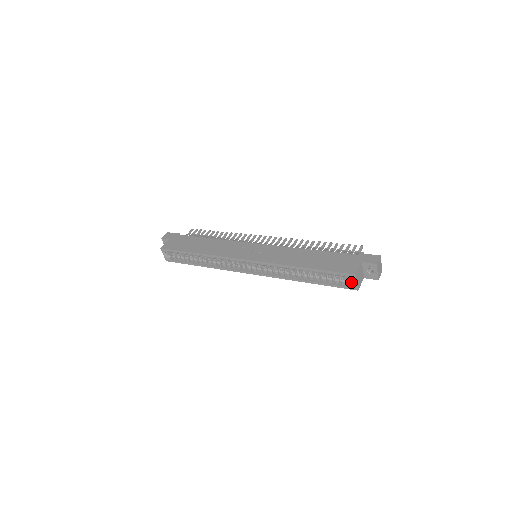
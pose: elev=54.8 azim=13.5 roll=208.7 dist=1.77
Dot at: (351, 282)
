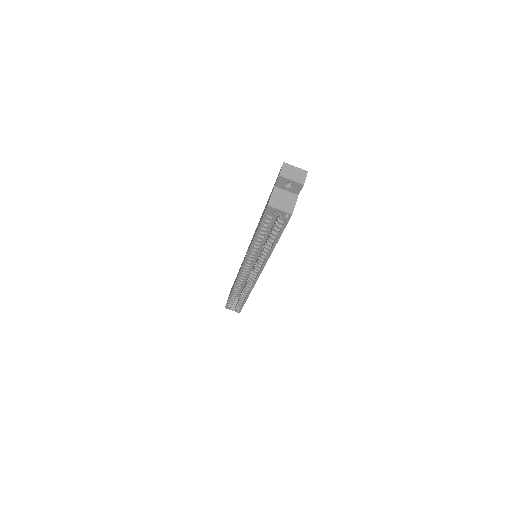
Dot at: (281, 213)
